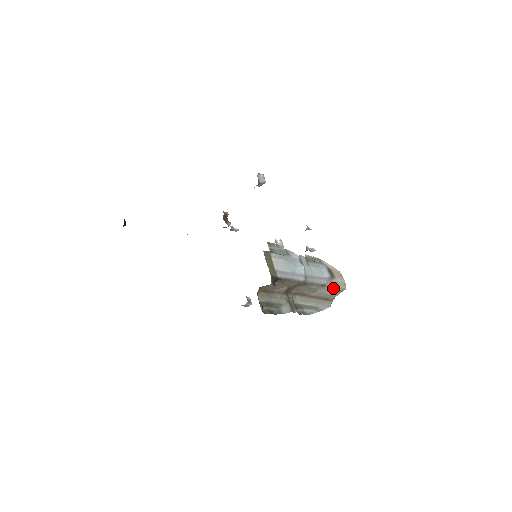
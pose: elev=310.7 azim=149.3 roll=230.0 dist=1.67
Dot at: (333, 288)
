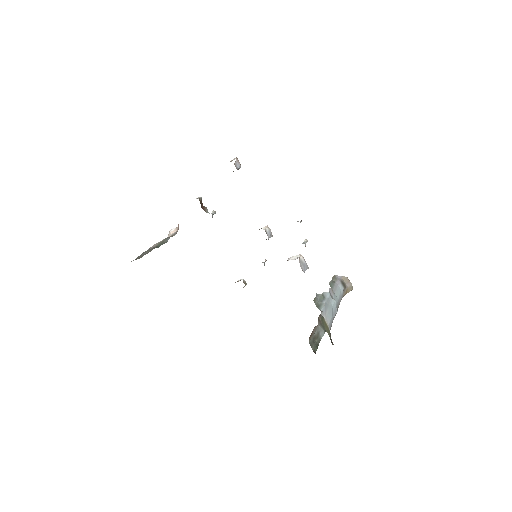
Dot at: (345, 294)
